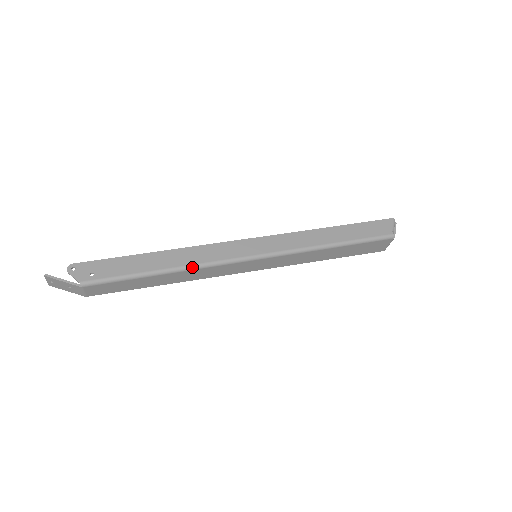
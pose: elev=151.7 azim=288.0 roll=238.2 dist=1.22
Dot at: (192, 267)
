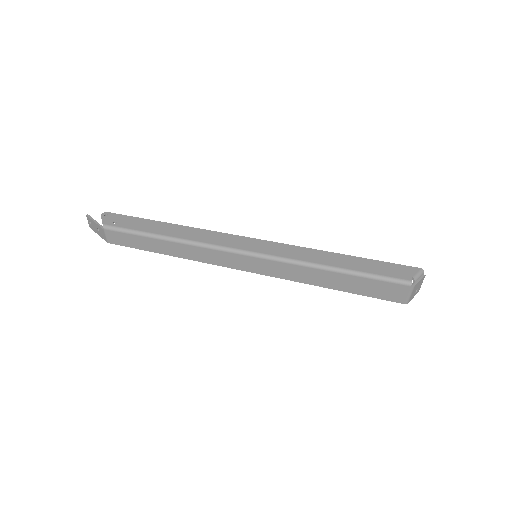
Dot at: (192, 242)
